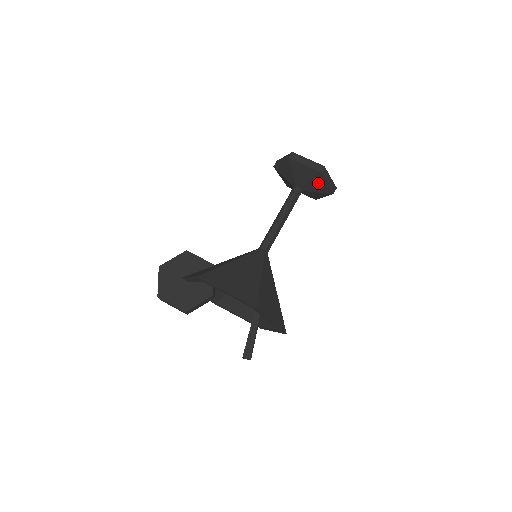
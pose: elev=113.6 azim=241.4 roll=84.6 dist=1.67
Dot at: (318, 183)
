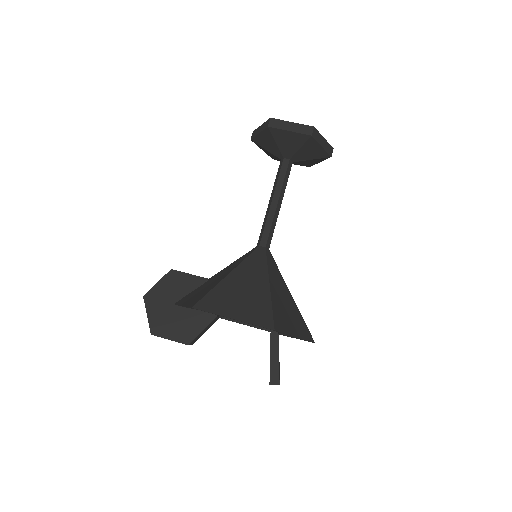
Dot at: (310, 149)
